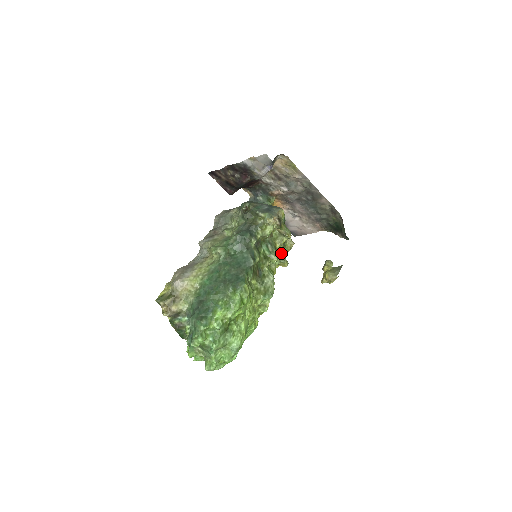
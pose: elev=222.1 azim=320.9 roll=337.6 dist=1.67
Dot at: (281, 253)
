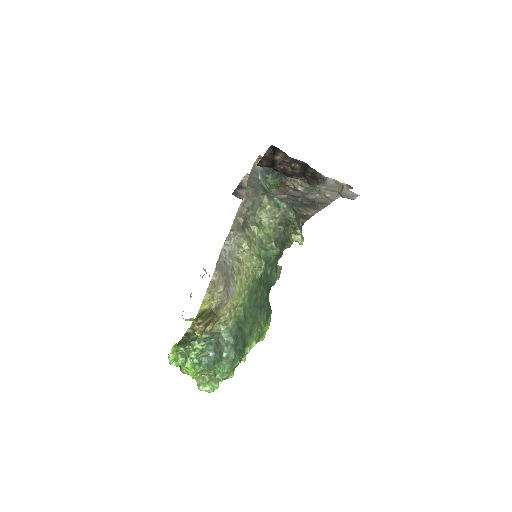
Dot at: occluded
